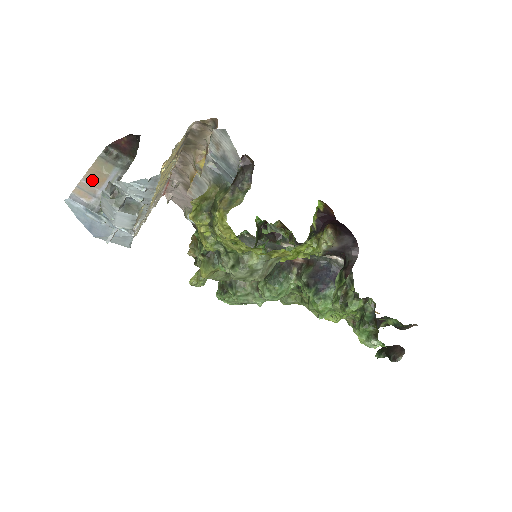
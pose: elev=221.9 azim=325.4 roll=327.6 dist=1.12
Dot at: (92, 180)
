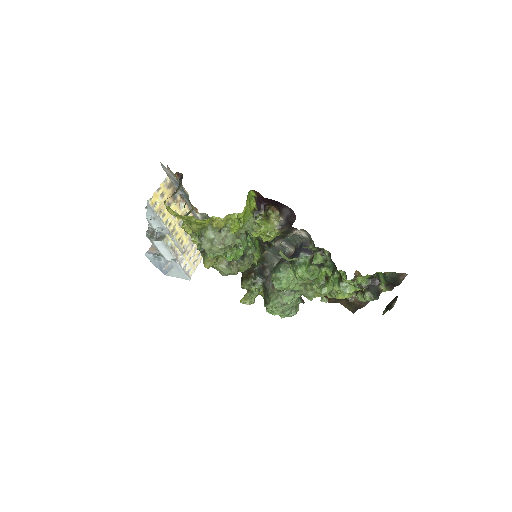
Dot at: occluded
